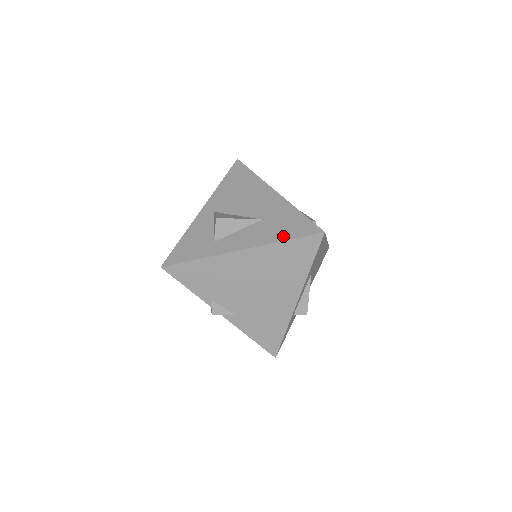
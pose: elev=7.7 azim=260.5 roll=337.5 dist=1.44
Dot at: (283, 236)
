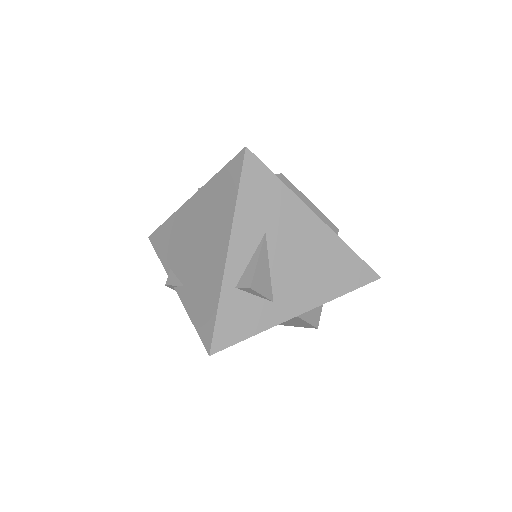
Dot at: occluded
